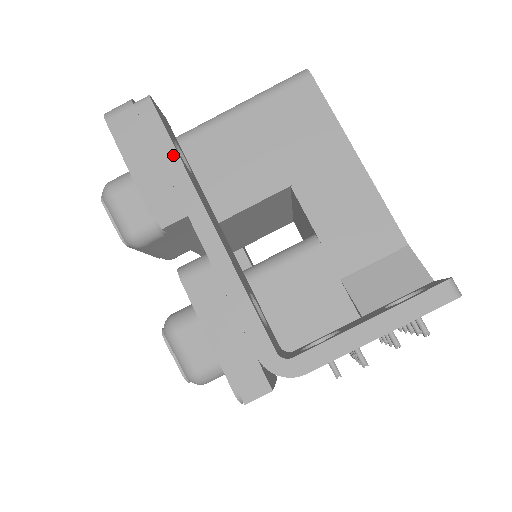
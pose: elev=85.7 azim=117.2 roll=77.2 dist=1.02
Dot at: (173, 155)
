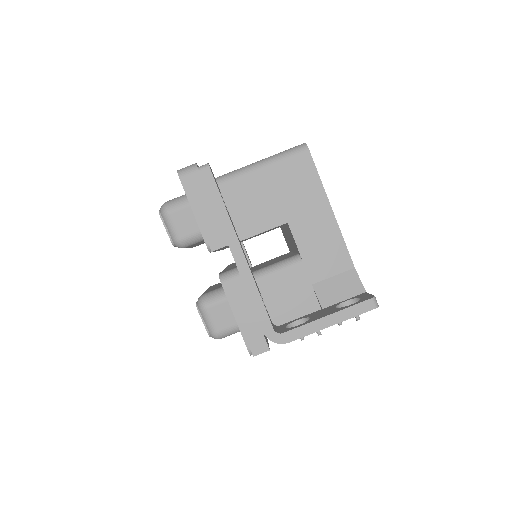
Dot at: (222, 206)
